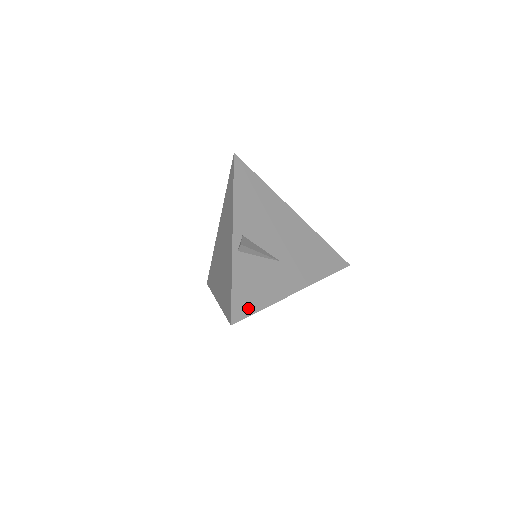
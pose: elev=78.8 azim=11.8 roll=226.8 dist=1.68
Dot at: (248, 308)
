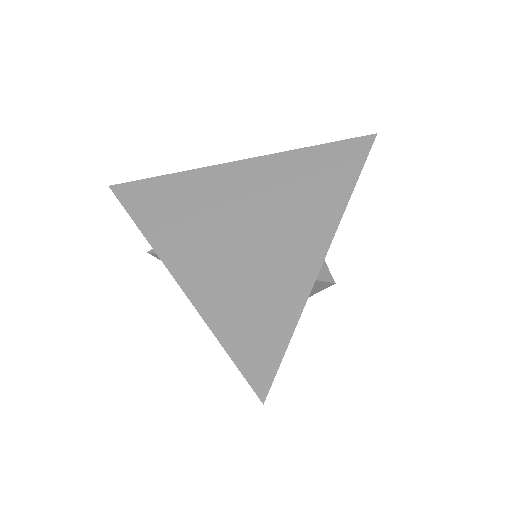
Dot at: occluded
